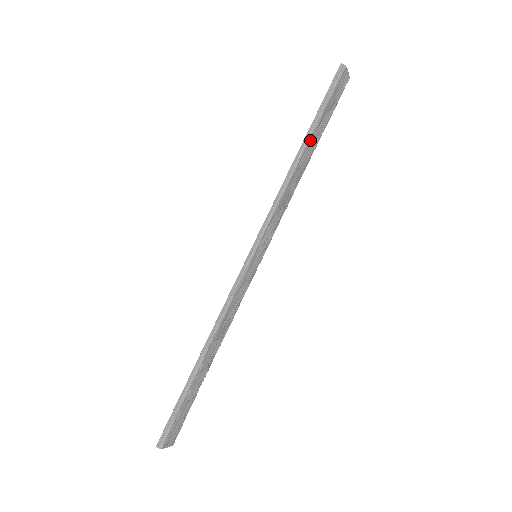
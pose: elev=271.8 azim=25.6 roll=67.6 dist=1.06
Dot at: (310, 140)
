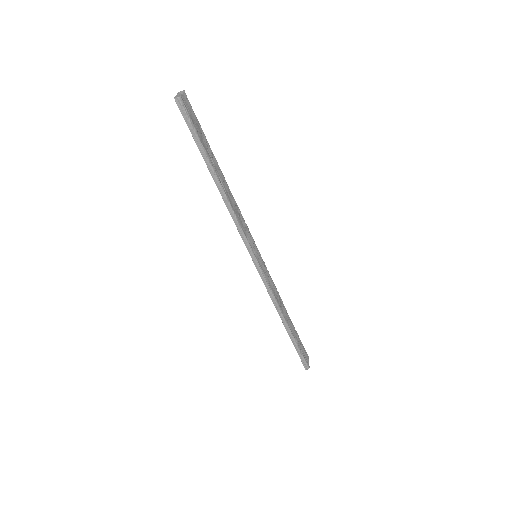
Dot at: (214, 170)
